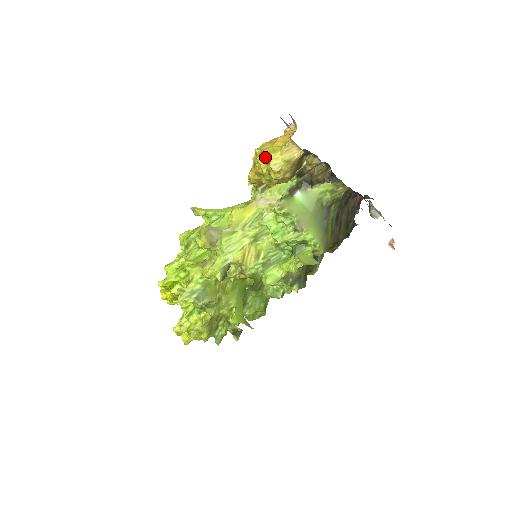
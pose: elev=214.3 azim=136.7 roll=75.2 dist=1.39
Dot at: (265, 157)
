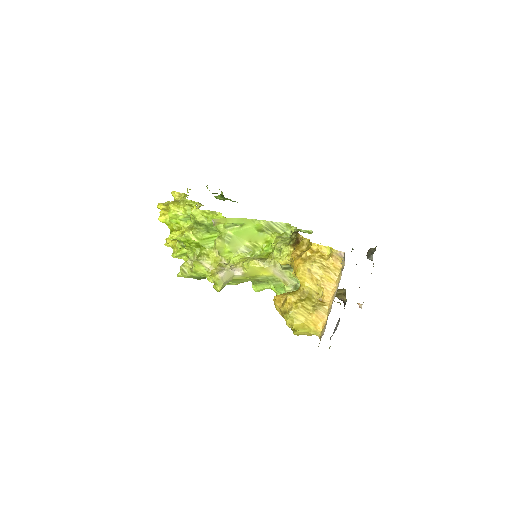
Dot at: (293, 328)
